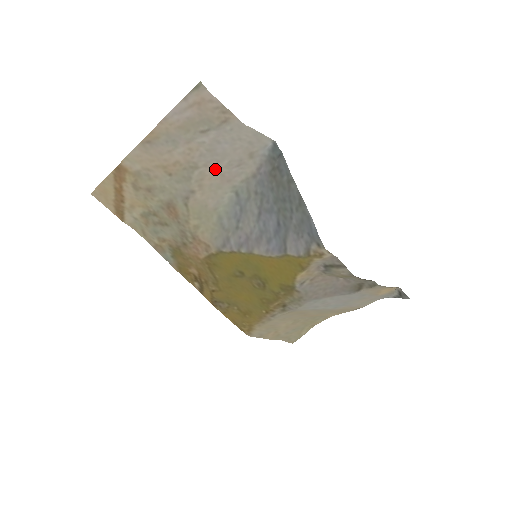
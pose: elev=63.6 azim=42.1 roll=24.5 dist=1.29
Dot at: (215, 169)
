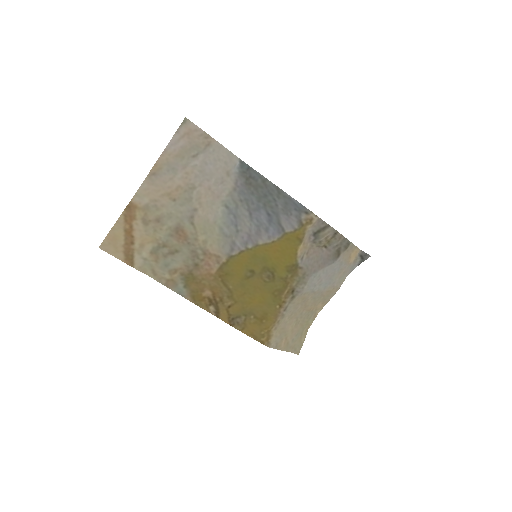
Dot at: (207, 188)
